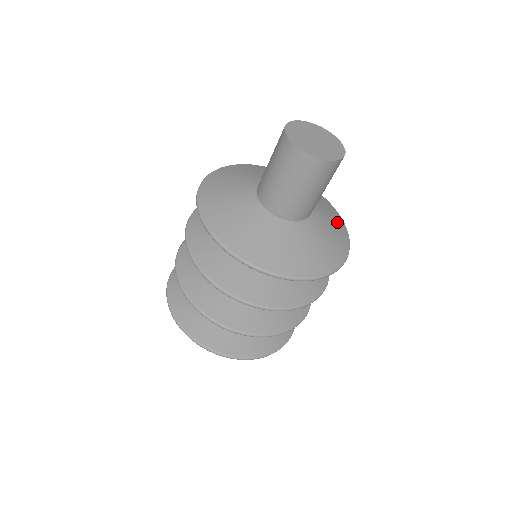
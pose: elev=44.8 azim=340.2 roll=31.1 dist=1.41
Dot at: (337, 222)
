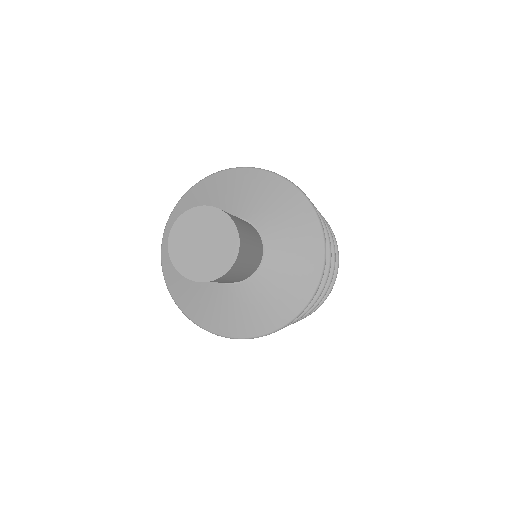
Dot at: (297, 213)
